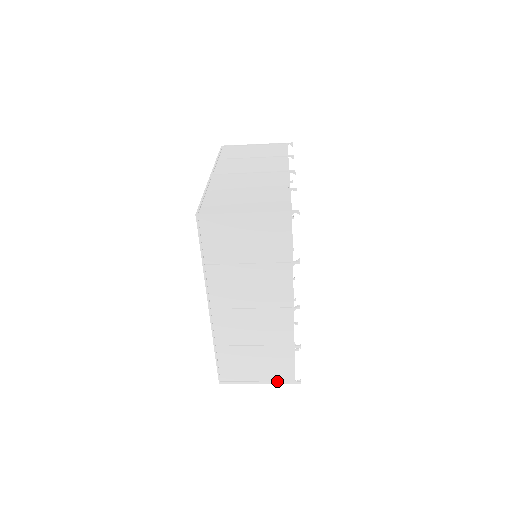
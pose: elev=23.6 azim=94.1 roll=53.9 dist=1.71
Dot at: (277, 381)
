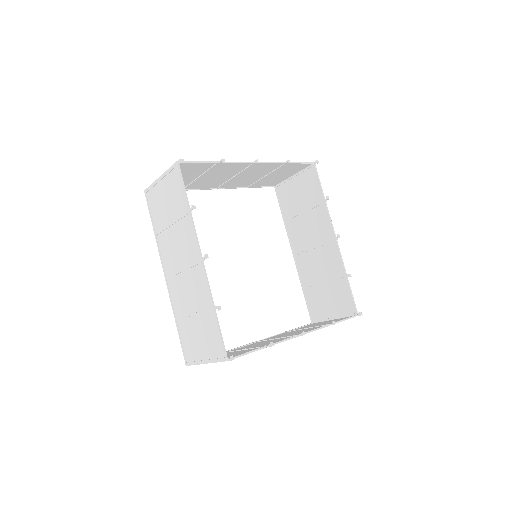
Dot at: (215, 359)
